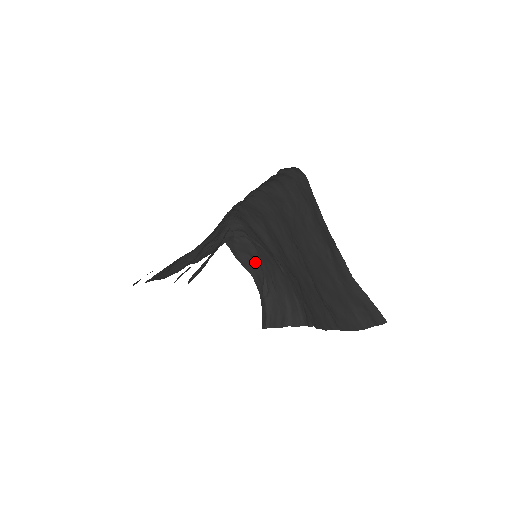
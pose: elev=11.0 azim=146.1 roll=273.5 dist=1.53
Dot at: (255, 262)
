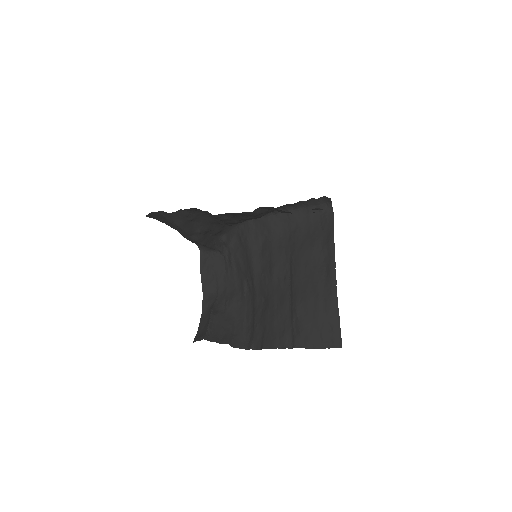
Dot at: (214, 284)
